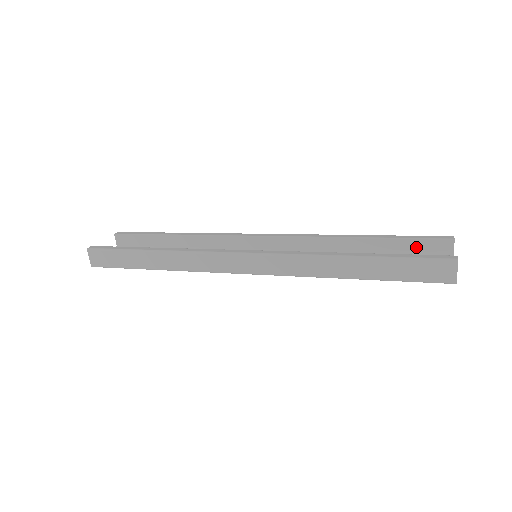
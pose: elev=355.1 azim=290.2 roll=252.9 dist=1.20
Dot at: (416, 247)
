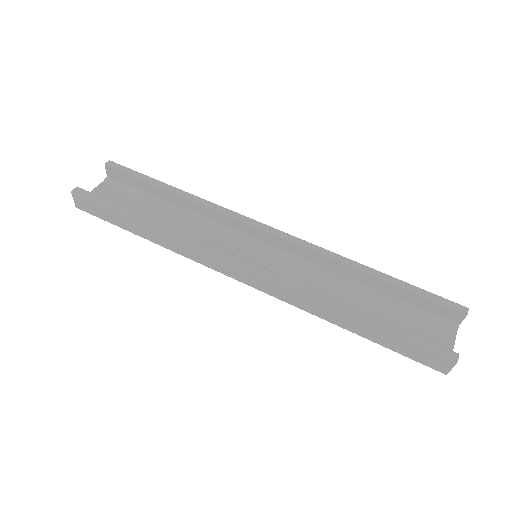
Dot at: (425, 305)
